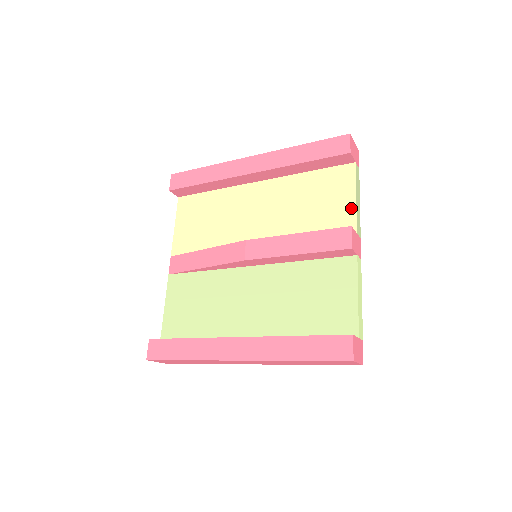
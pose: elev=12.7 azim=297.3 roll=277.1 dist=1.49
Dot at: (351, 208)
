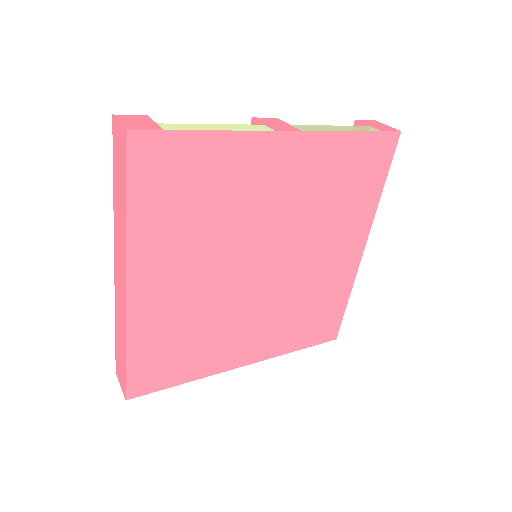
Dot at: occluded
